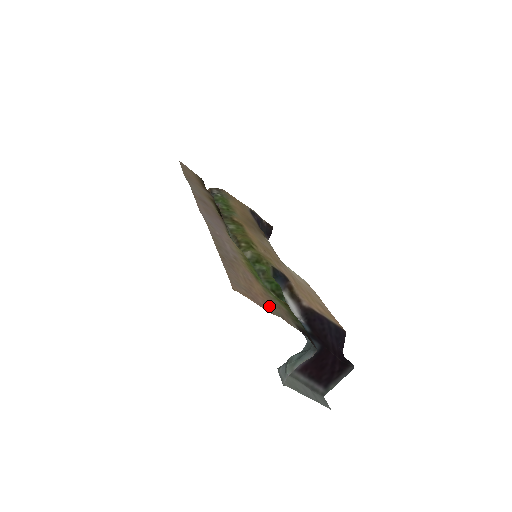
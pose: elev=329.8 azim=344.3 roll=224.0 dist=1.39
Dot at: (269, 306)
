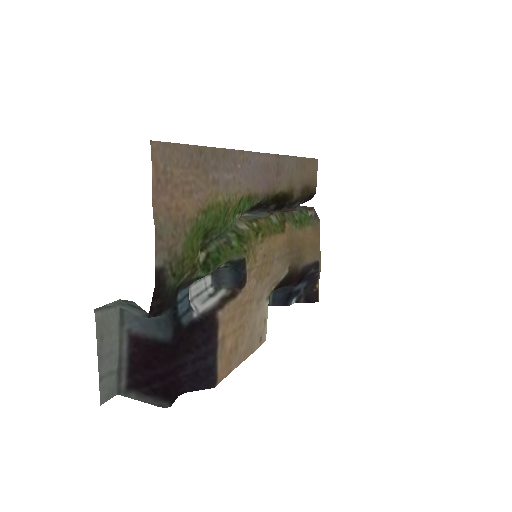
Dot at: (165, 215)
